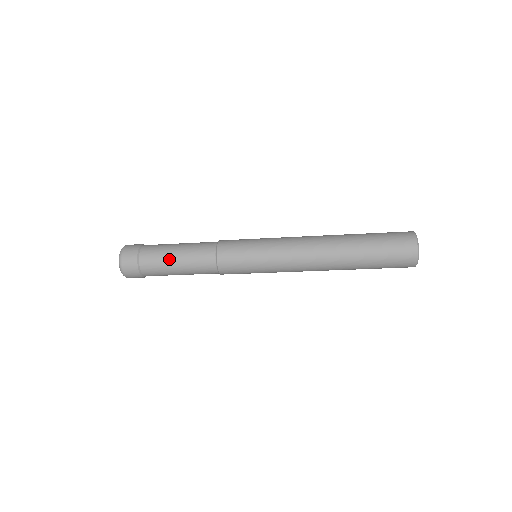
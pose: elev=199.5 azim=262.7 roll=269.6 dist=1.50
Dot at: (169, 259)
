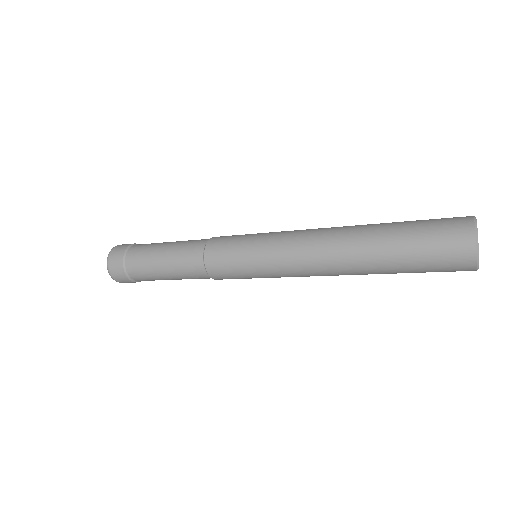
Dot at: (156, 268)
